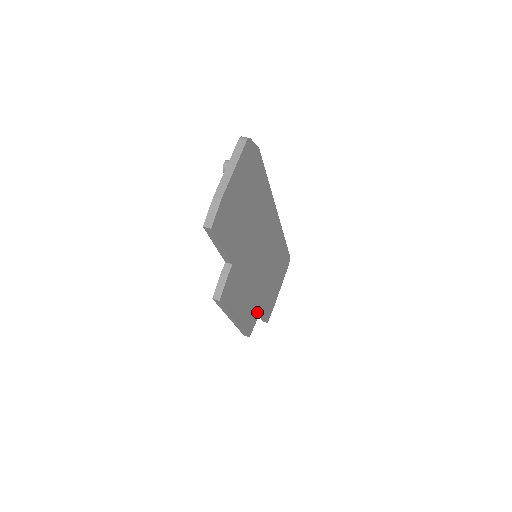
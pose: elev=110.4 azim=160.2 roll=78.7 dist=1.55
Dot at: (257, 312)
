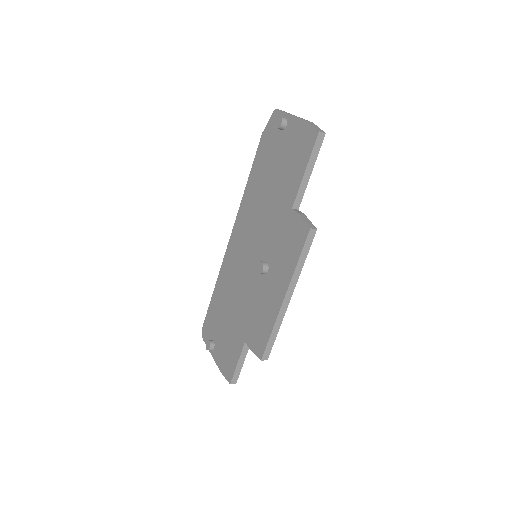
Dot at: occluded
